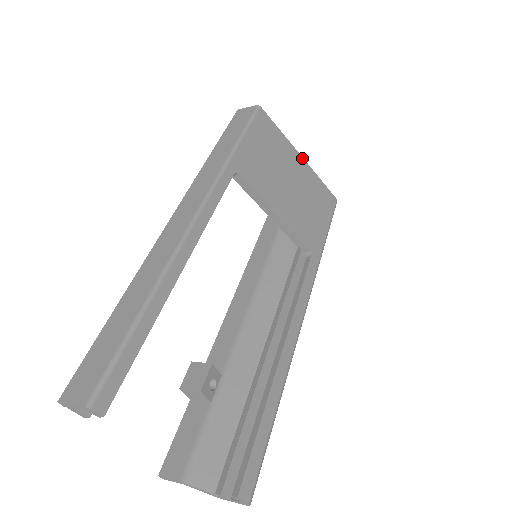
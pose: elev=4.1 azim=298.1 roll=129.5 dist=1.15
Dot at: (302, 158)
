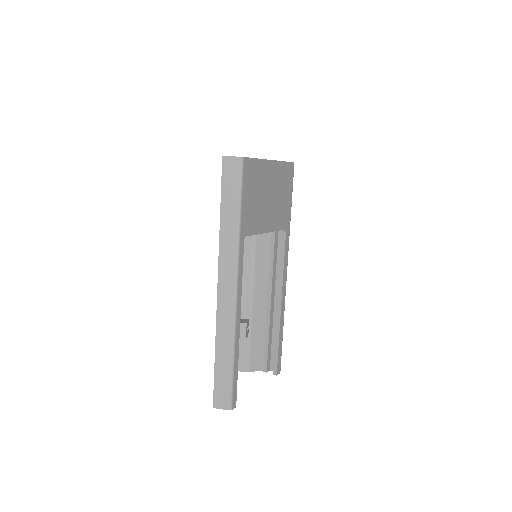
Dot at: (272, 161)
